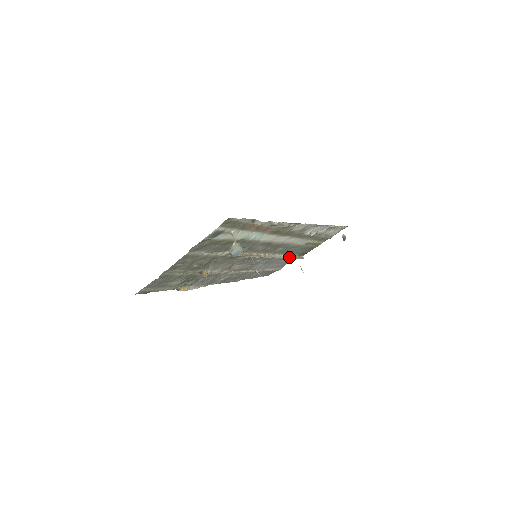
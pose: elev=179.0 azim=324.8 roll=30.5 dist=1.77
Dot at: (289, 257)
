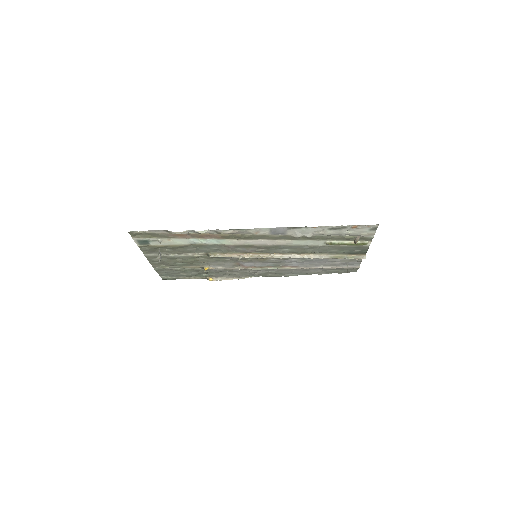
Dot at: (325, 257)
